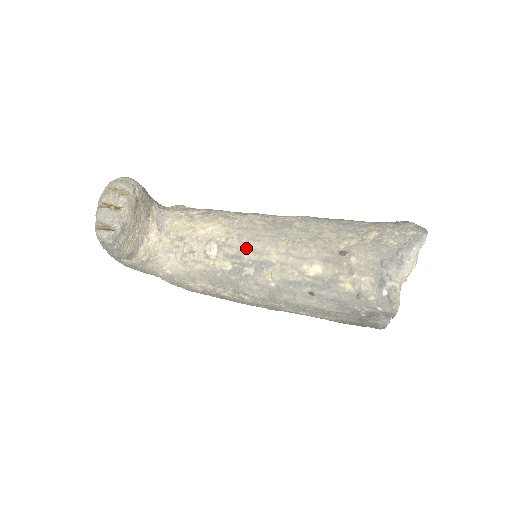
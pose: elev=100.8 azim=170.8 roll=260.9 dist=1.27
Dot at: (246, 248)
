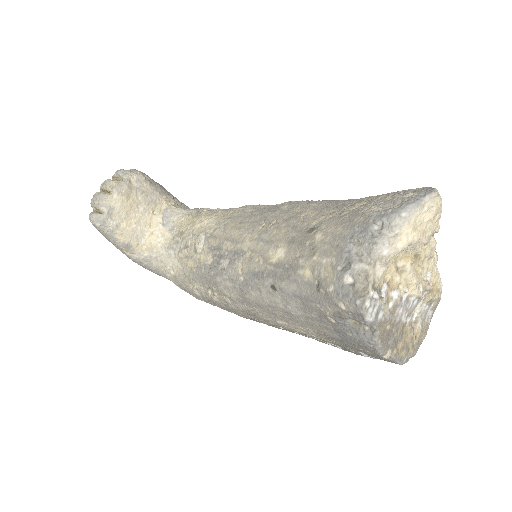
Dot at: (227, 237)
